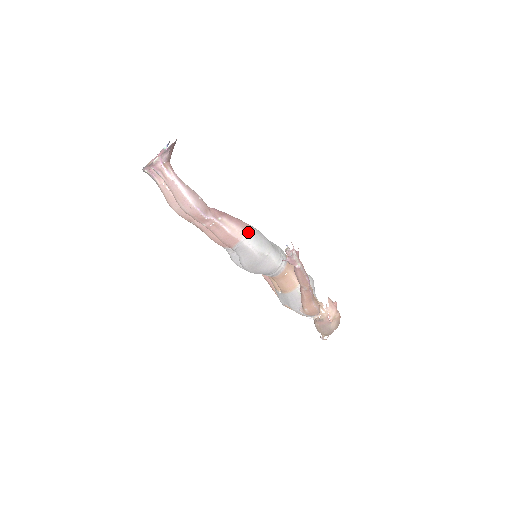
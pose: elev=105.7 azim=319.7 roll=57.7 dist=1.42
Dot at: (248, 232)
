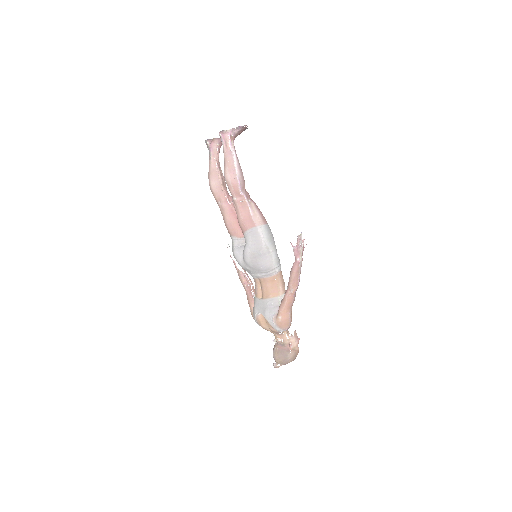
Dot at: (265, 224)
